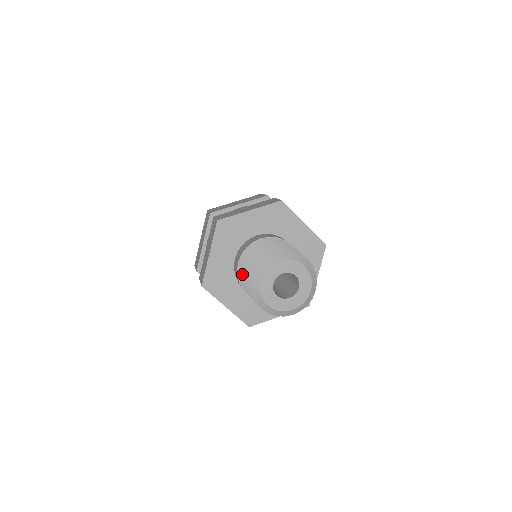
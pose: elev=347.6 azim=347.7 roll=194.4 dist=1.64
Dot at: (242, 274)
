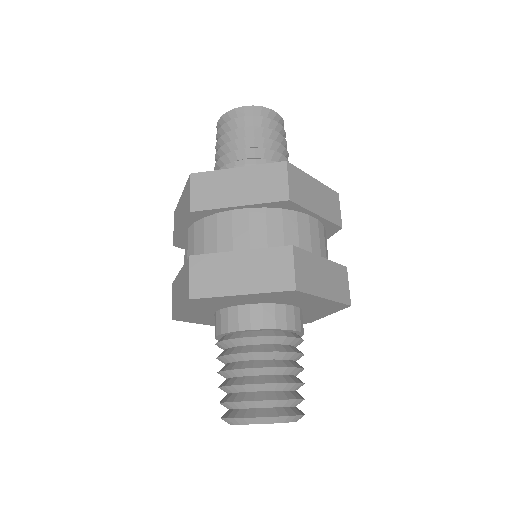
Dot at: occluded
